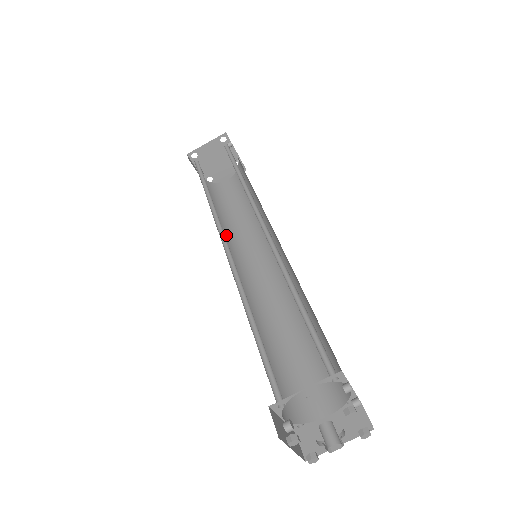
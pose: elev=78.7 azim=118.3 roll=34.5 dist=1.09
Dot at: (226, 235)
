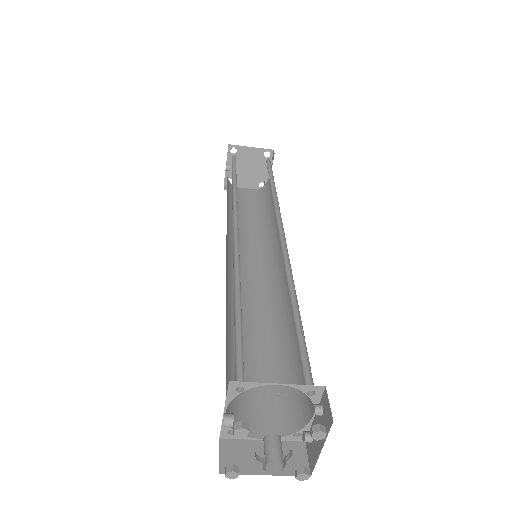
Dot at: (228, 227)
